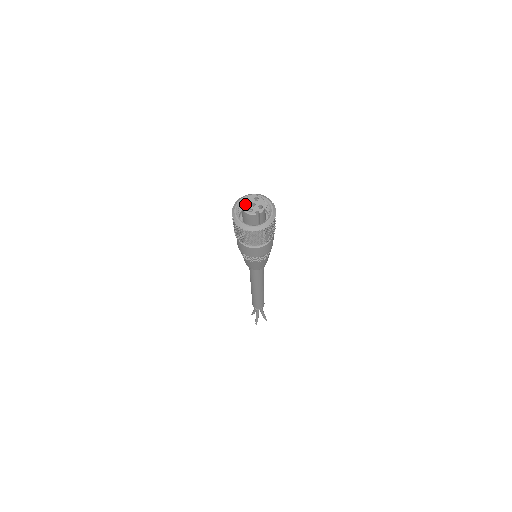
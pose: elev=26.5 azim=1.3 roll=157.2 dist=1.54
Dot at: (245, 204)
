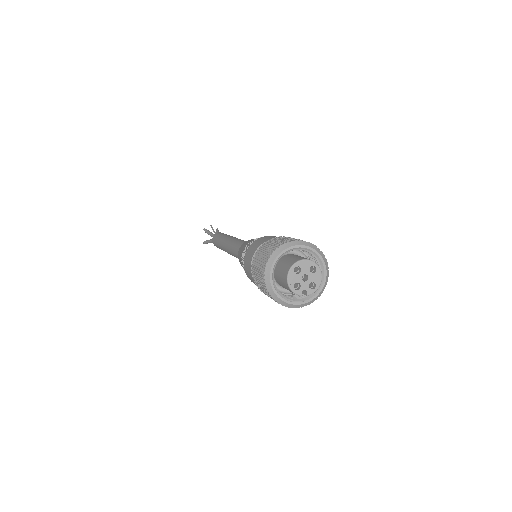
Dot at: (294, 272)
